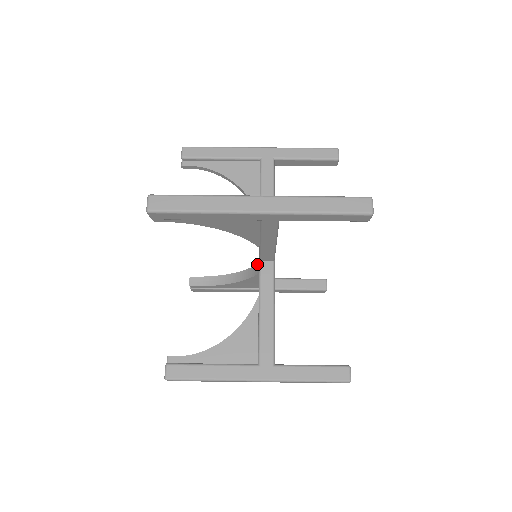
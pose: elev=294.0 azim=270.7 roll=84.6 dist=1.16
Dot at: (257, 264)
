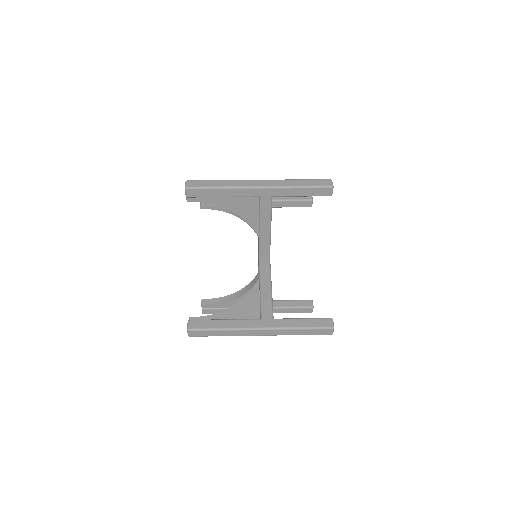
Dot at: (256, 275)
